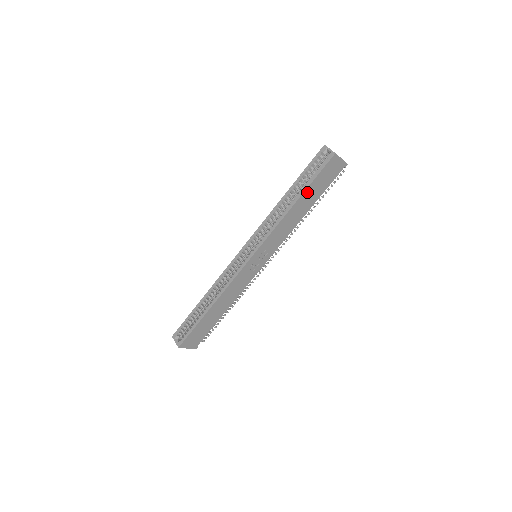
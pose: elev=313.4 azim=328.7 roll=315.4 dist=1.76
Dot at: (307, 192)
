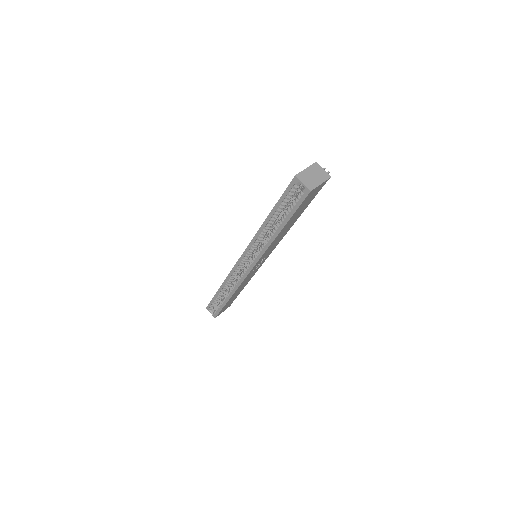
Dot at: (289, 221)
